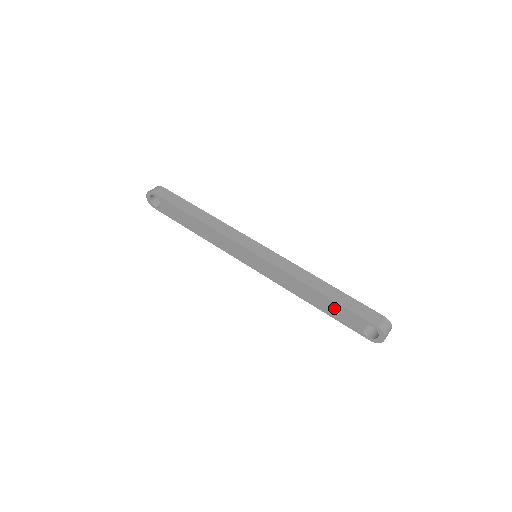
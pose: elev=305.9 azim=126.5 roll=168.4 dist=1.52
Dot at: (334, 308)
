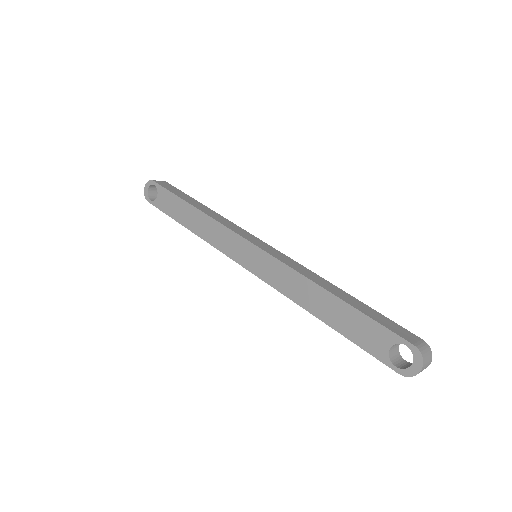
Dot at: (350, 319)
